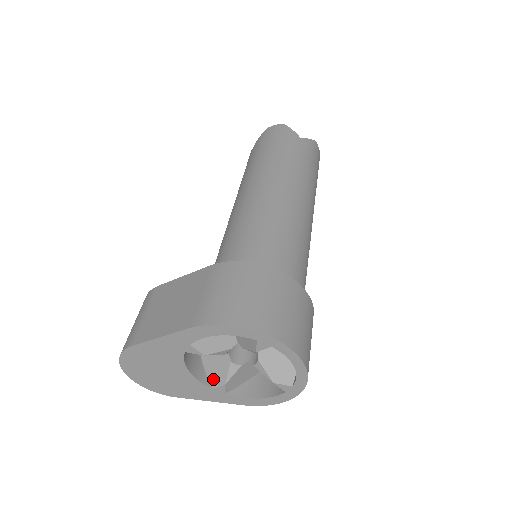
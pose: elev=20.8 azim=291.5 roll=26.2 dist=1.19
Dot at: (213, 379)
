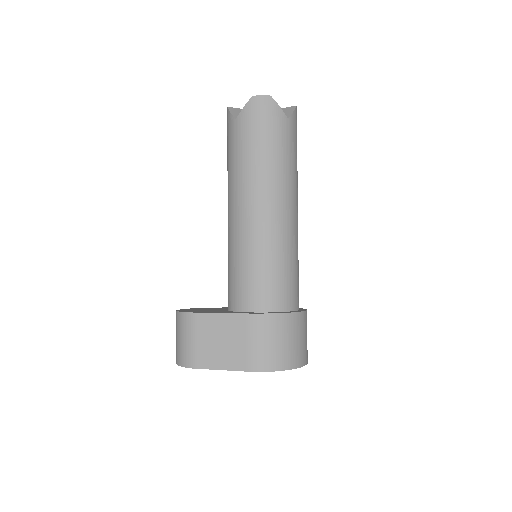
Dot at: occluded
